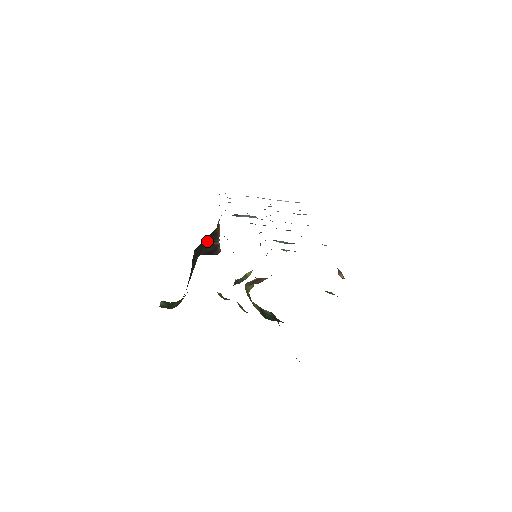
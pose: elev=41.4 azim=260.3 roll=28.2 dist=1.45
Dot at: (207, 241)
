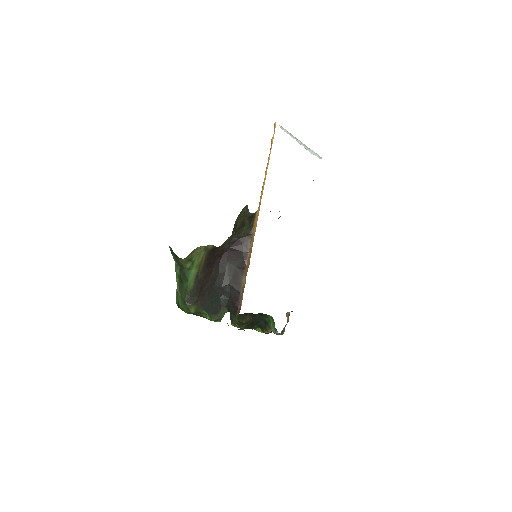
Dot at: (236, 260)
